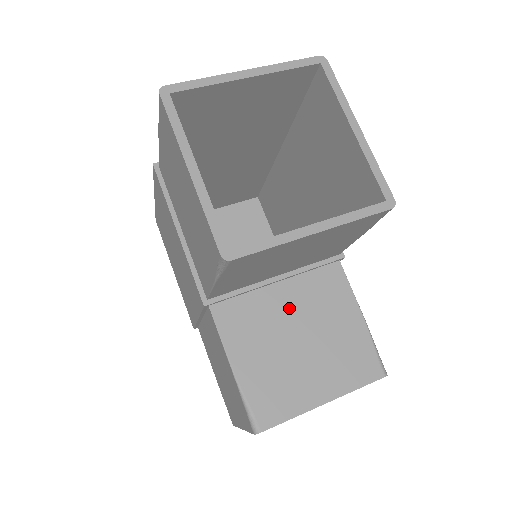
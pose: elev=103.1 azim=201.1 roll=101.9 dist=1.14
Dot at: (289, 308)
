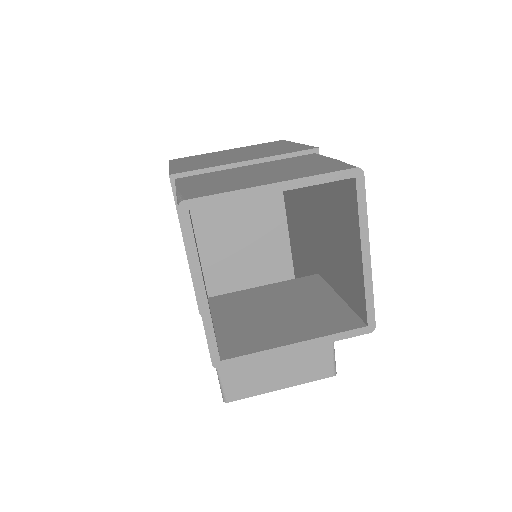
Dot at: occluded
